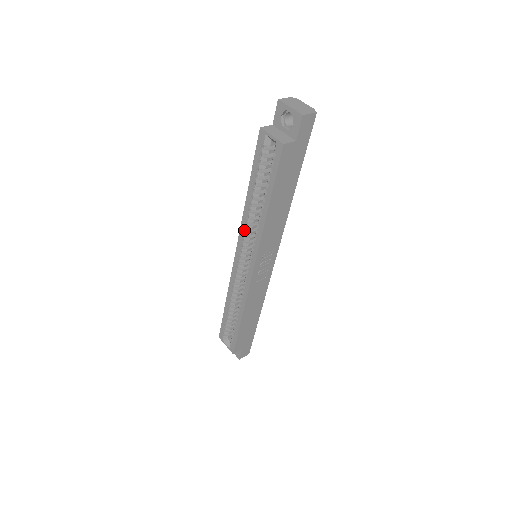
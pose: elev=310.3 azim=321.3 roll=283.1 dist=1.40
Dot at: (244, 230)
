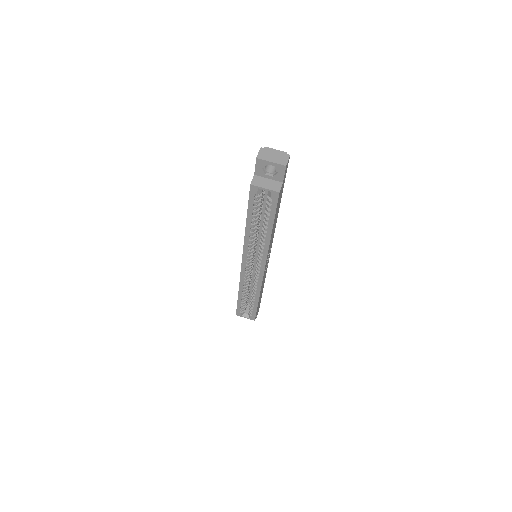
Dot at: (248, 248)
